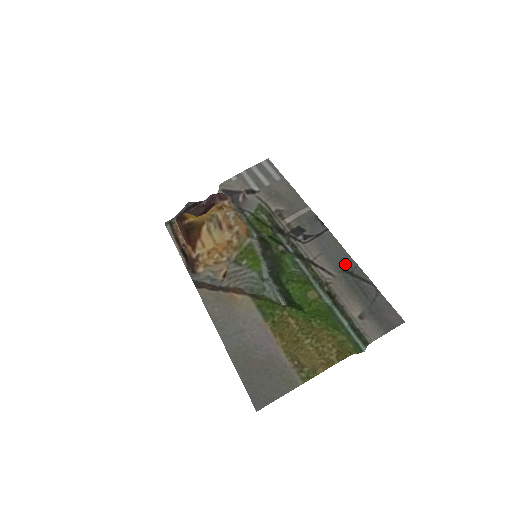
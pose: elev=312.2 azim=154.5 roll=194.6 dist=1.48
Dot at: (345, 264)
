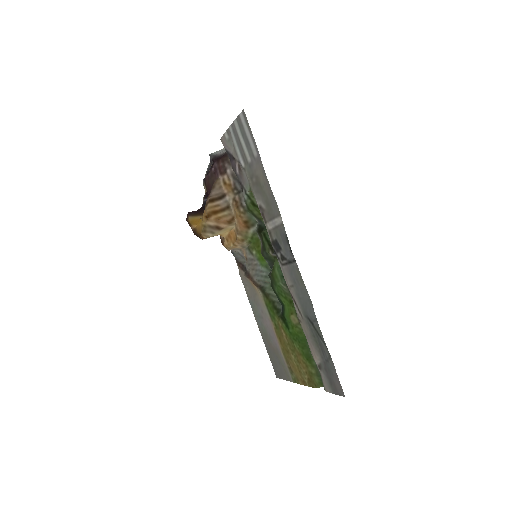
Dot at: (308, 311)
